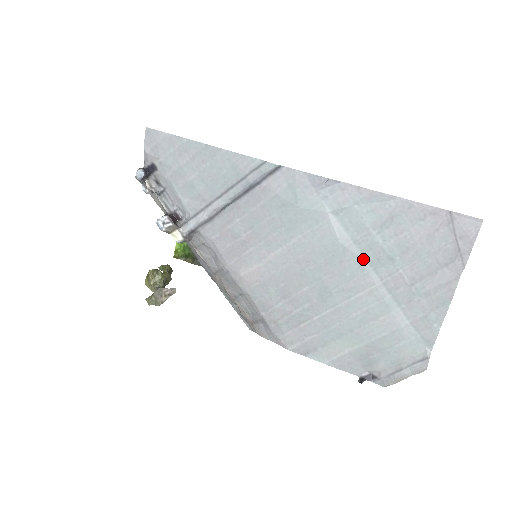
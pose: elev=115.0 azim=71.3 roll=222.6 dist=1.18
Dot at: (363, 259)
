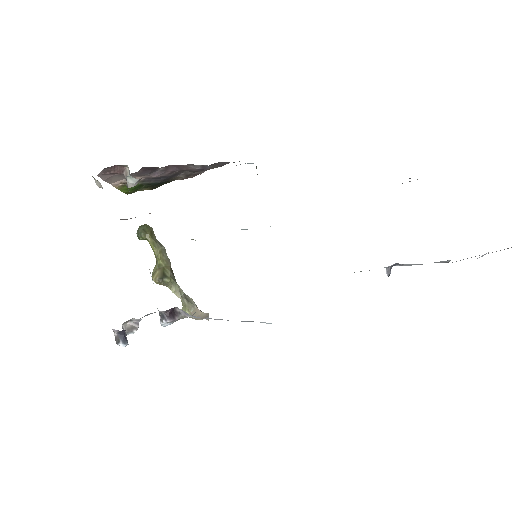
Dot at: occluded
